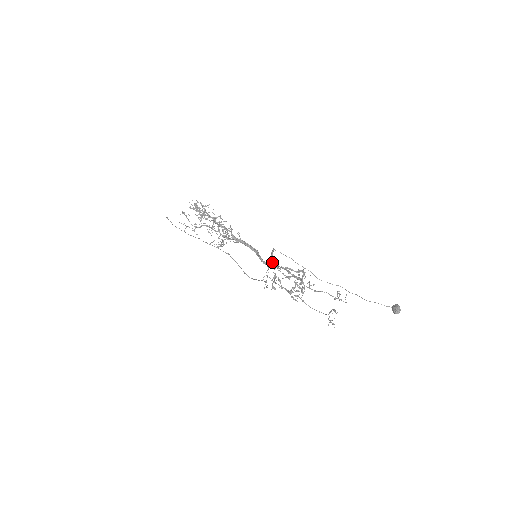
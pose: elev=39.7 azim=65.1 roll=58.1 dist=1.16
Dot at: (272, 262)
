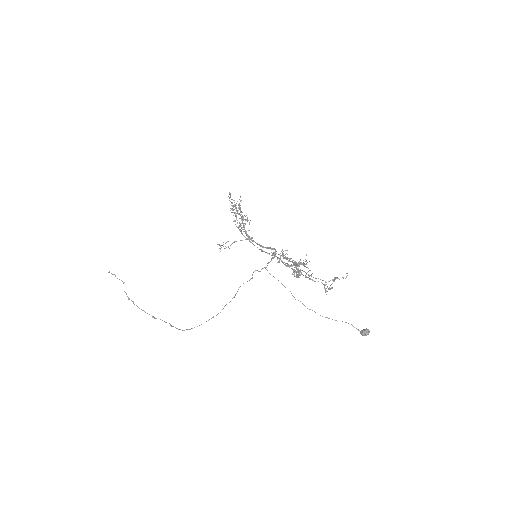
Dot at: occluded
